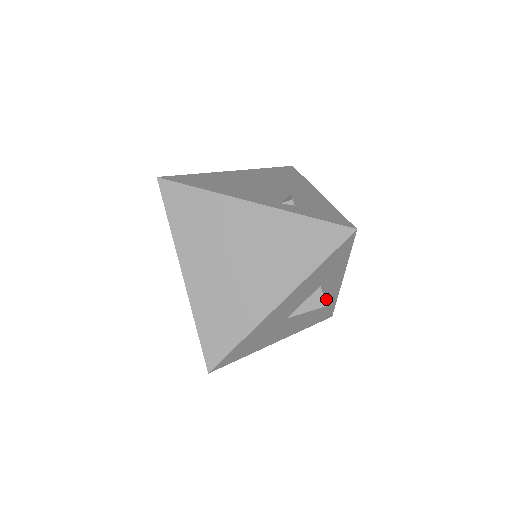
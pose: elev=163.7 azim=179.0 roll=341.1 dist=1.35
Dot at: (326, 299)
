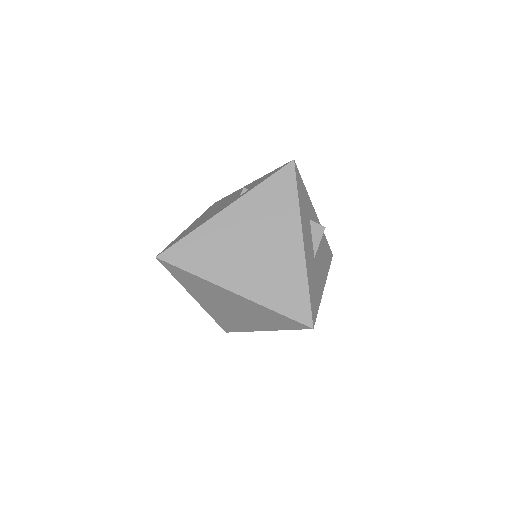
Dot at: occluded
